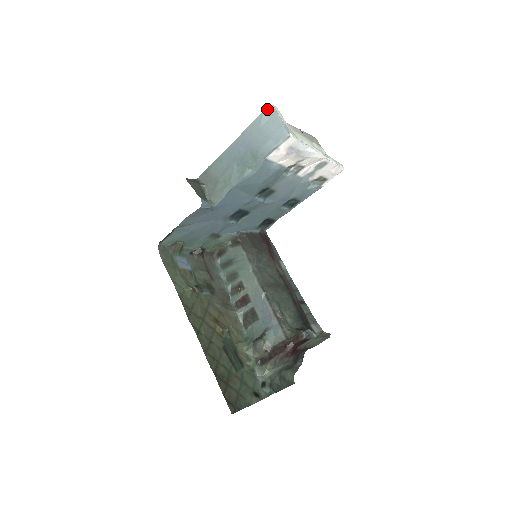
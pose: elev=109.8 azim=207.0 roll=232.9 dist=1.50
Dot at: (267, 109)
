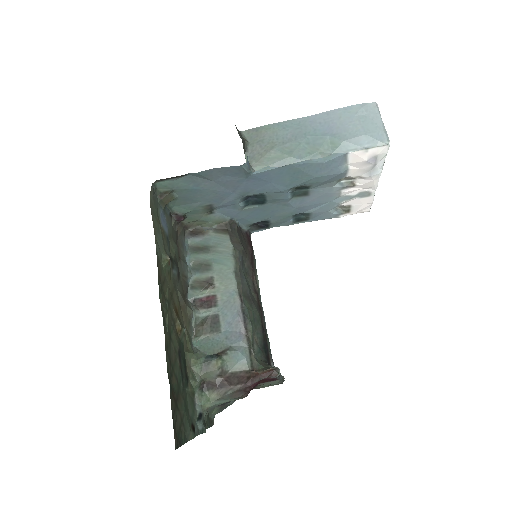
Dot at: (370, 103)
